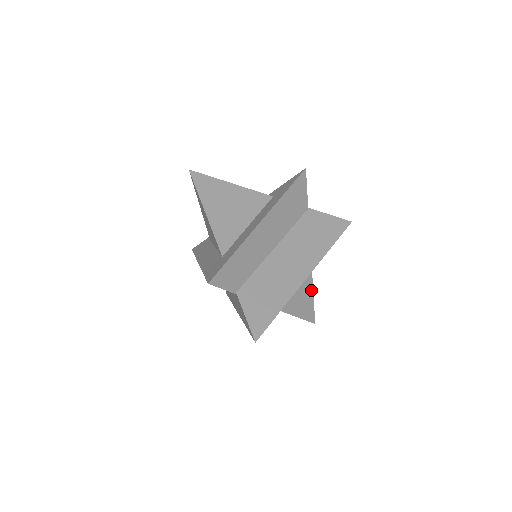
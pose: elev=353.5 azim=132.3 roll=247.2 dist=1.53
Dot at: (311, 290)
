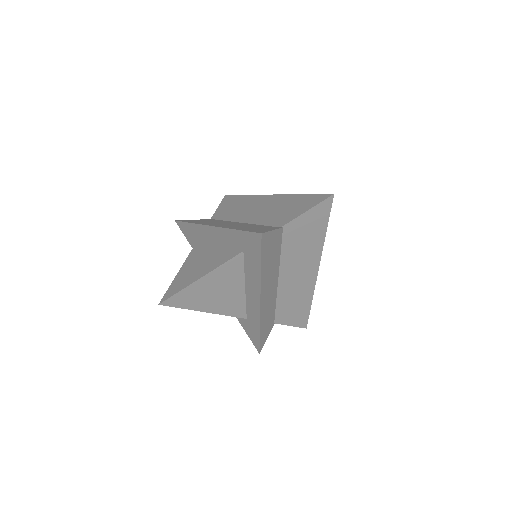
Dot at: occluded
